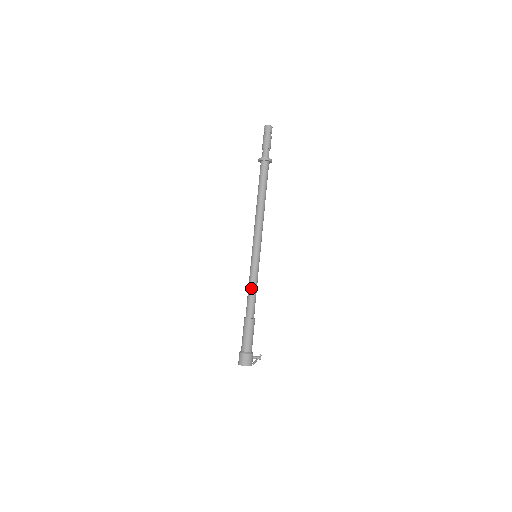
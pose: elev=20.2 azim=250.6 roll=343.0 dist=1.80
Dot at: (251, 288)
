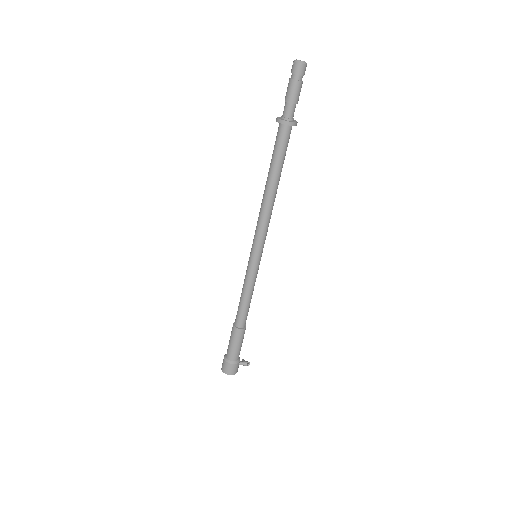
Dot at: (244, 295)
